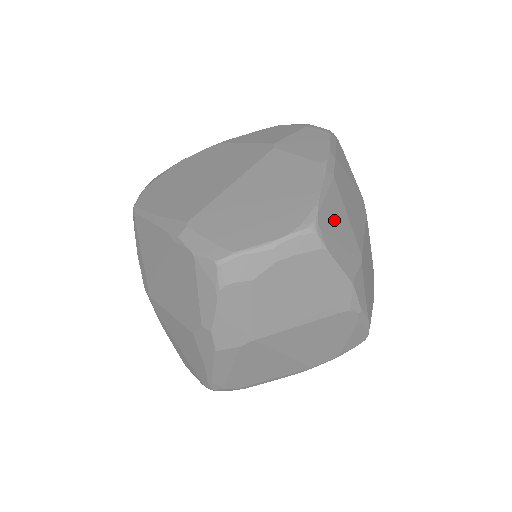
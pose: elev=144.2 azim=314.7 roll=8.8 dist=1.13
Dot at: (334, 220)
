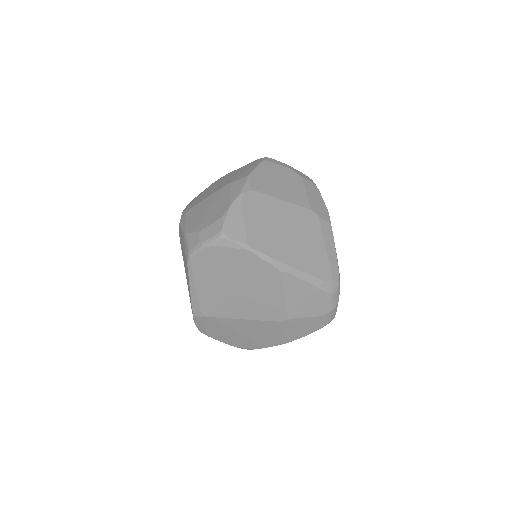
Dot at: occluded
